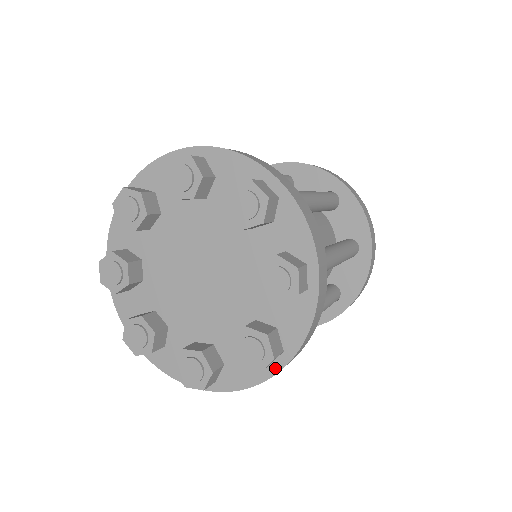
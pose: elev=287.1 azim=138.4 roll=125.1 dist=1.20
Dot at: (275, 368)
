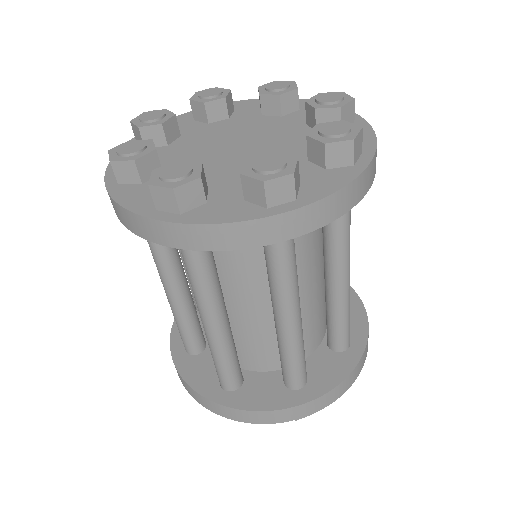
Dot at: (362, 164)
